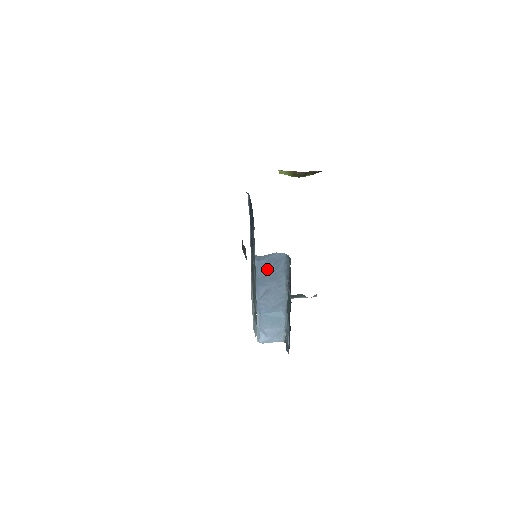
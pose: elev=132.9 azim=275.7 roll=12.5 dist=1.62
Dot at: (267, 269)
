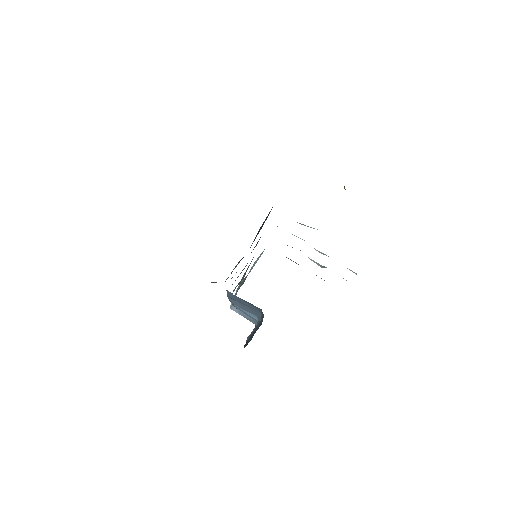
Dot at: (240, 300)
